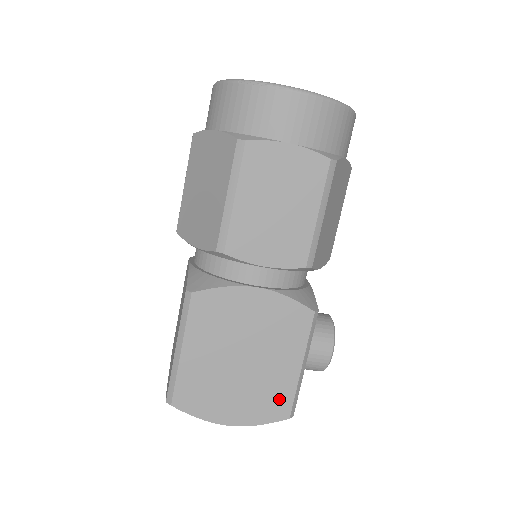
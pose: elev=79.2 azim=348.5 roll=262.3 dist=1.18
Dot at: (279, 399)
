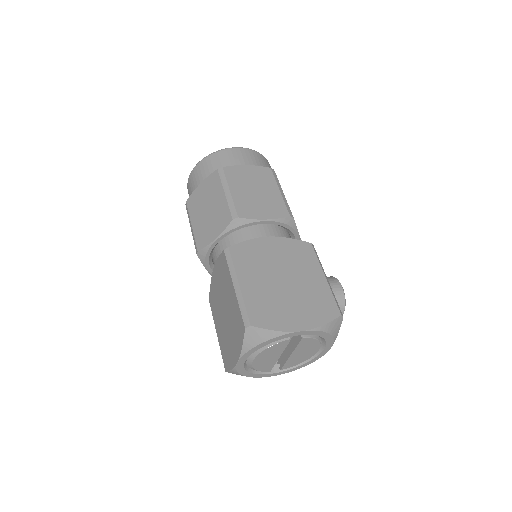
Dot at: (325, 302)
